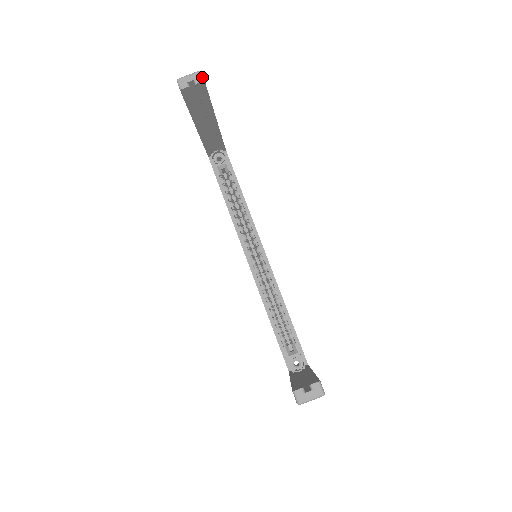
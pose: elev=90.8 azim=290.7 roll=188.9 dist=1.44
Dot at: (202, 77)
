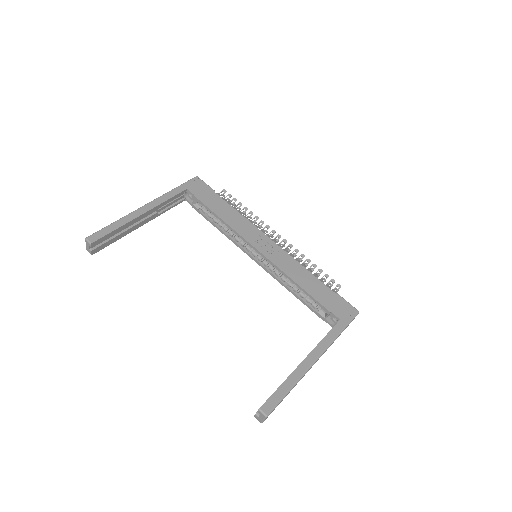
Dot at: (88, 242)
